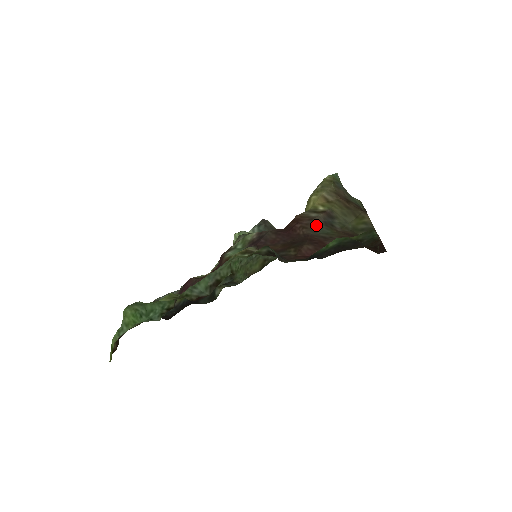
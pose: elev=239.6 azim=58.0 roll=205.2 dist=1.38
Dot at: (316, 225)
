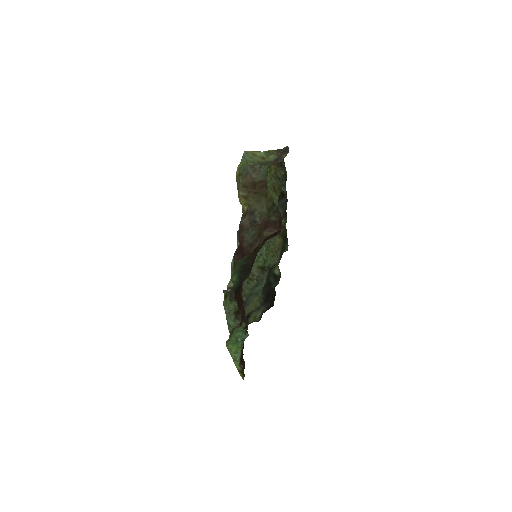
Dot at: (246, 233)
